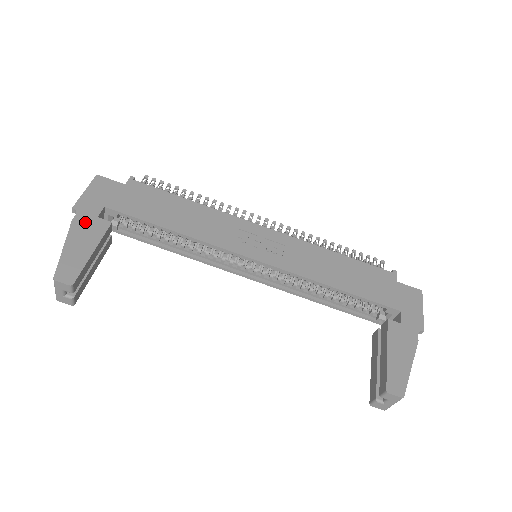
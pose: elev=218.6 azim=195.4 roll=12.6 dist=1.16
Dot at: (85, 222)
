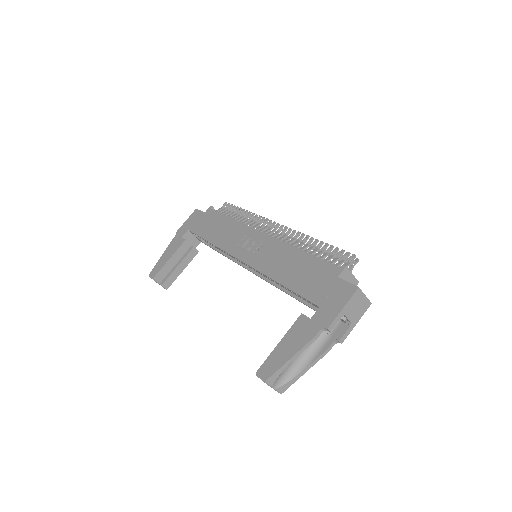
Dot at: (175, 241)
